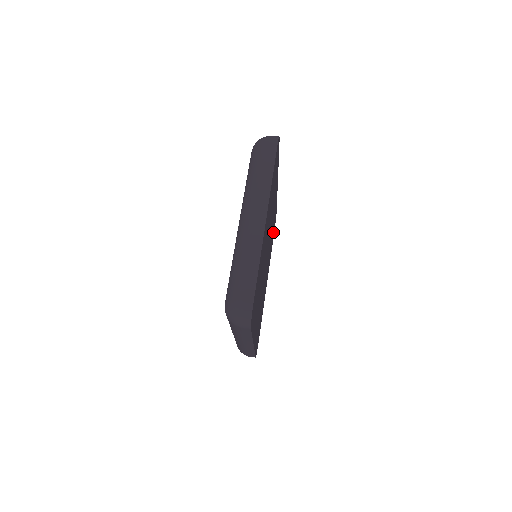
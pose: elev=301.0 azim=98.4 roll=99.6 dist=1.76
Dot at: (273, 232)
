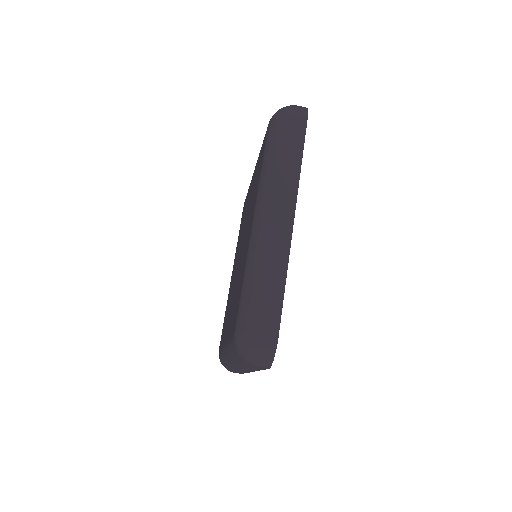
Dot at: occluded
